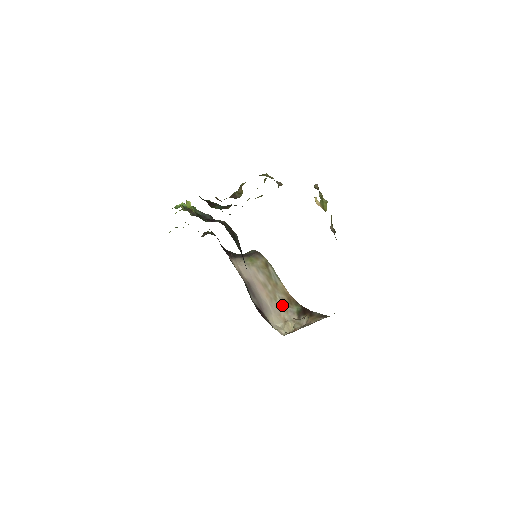
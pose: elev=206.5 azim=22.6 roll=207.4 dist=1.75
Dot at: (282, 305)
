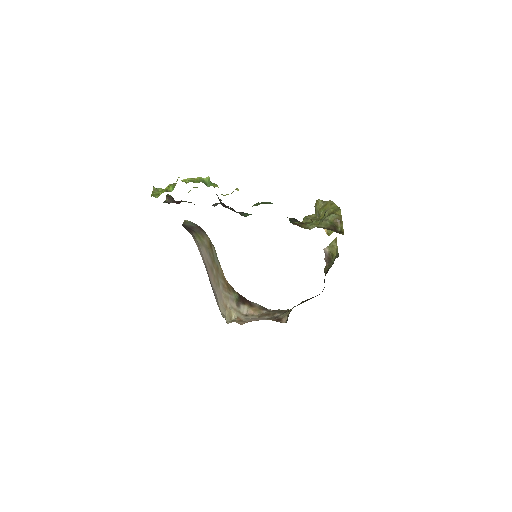
Dot at: (224, 291)
